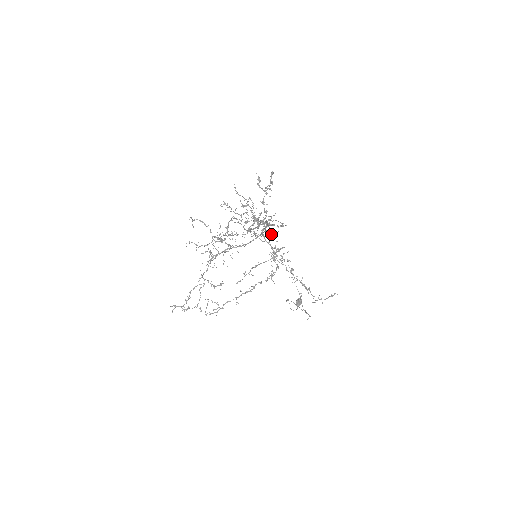
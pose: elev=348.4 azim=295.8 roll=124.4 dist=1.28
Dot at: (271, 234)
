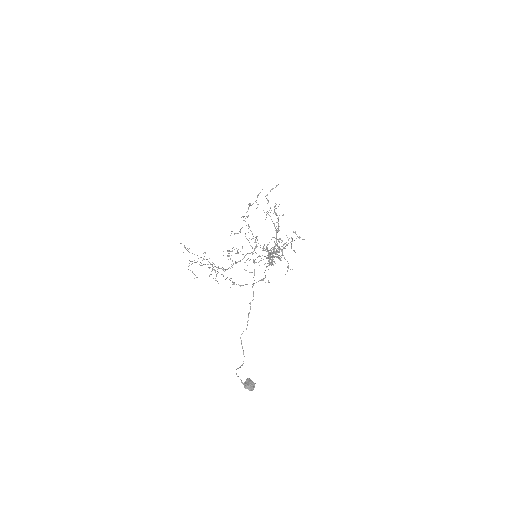
Dot at: (277, 252)
